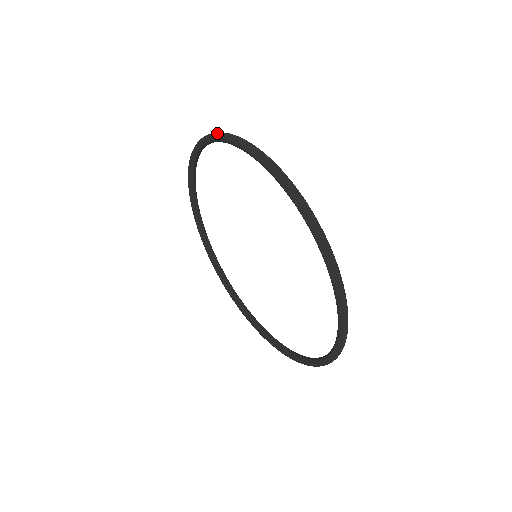
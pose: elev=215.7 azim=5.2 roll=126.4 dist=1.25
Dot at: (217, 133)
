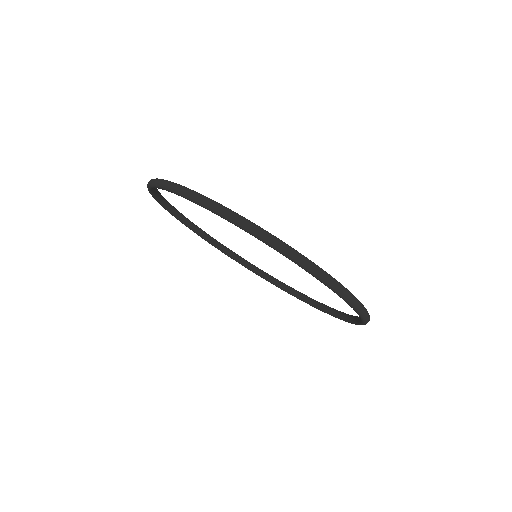
Dot at: occluded
